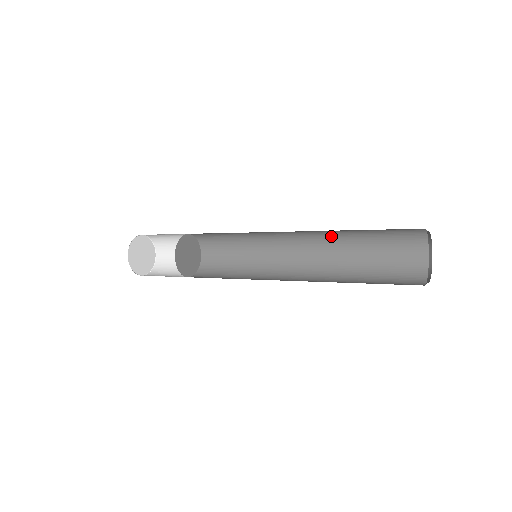
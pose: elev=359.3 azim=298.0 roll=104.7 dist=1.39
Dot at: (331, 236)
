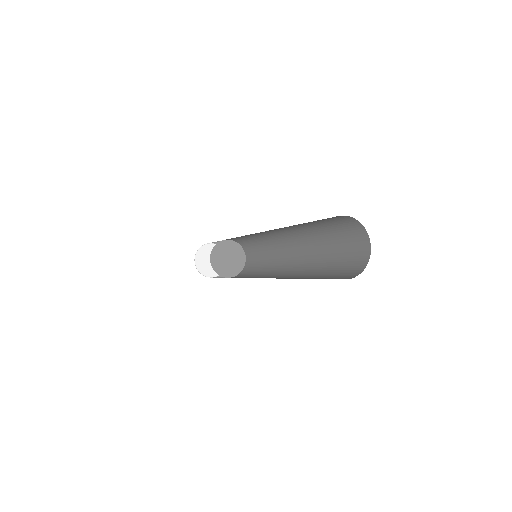
Dot at: (304, 234)
